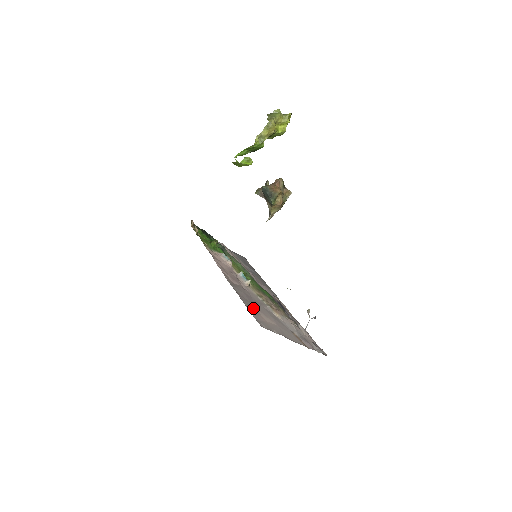
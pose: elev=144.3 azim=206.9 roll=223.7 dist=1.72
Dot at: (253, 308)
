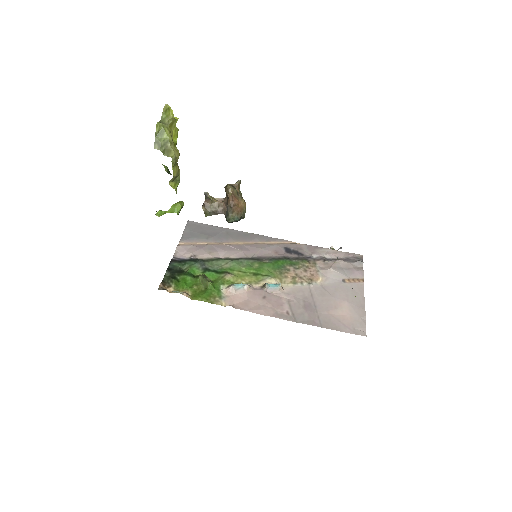
Dot at: (330, 319)
